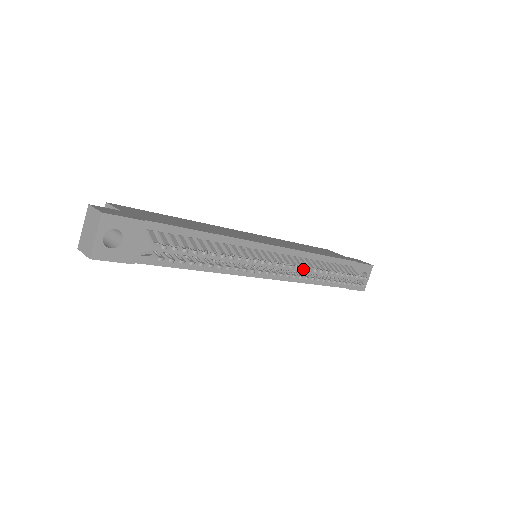
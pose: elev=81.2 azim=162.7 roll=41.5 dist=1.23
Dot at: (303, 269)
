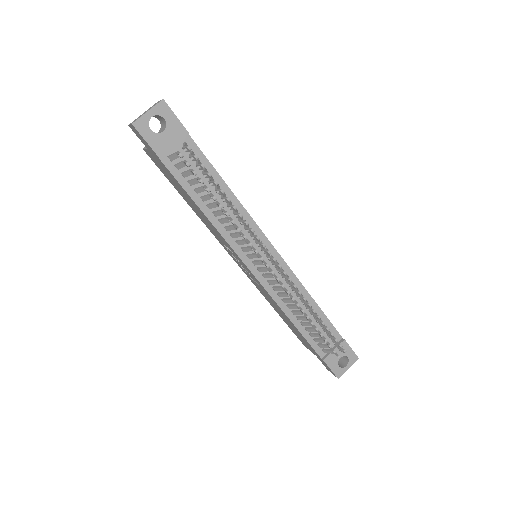
Dot at: (289, 279)
